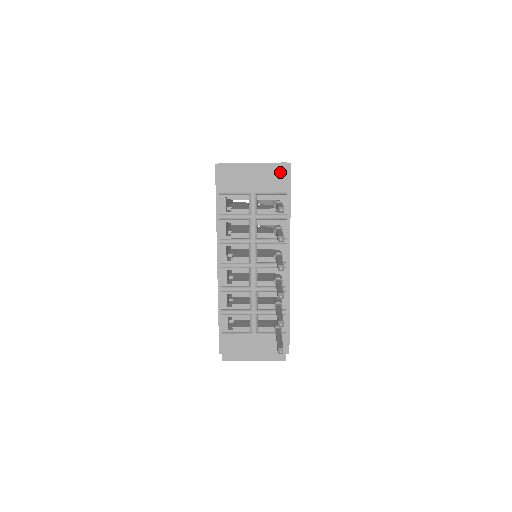
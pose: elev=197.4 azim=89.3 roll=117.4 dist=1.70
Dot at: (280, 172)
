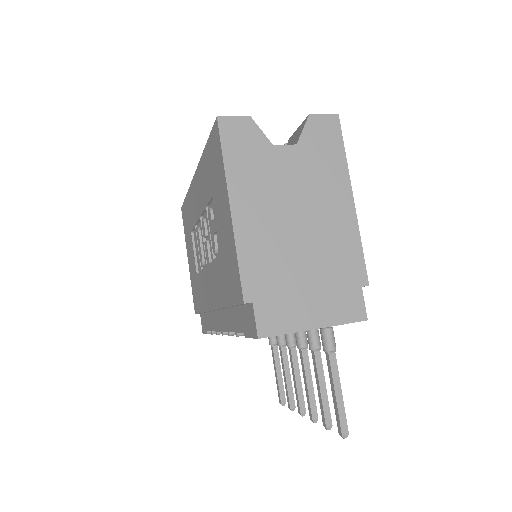
Dot at: occluded
